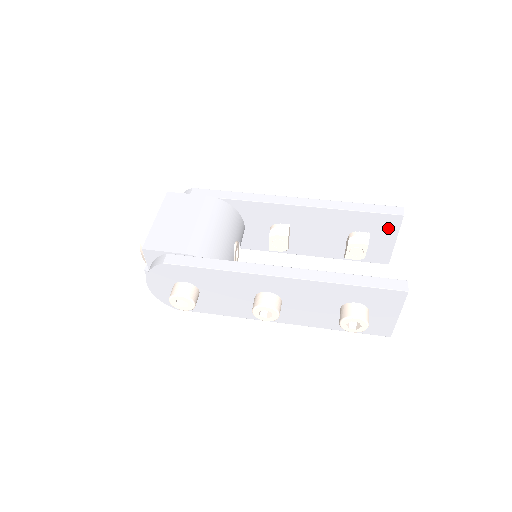
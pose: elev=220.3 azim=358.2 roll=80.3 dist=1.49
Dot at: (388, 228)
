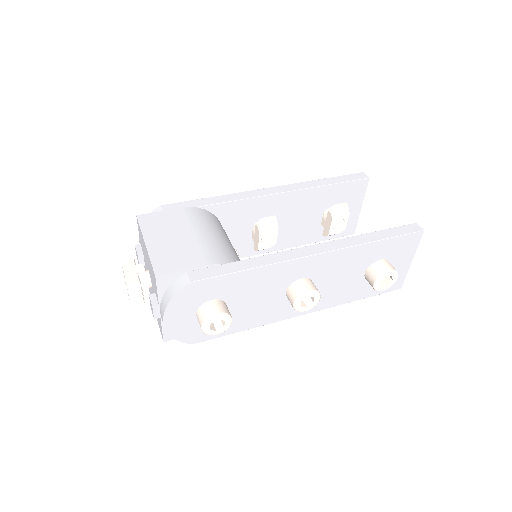
Dot at: (356, 195)
